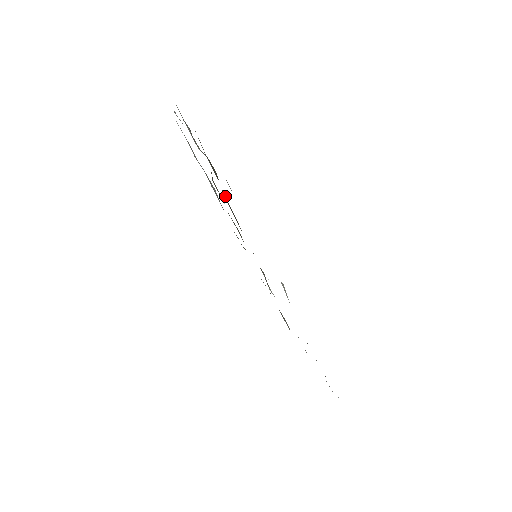
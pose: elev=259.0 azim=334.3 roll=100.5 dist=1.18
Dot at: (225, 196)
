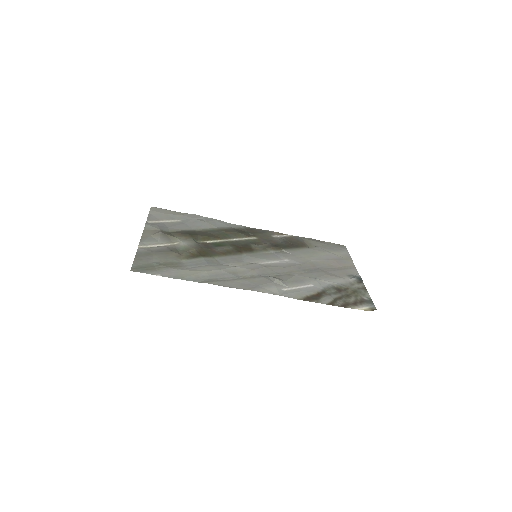
Dot at: (211, 250)
